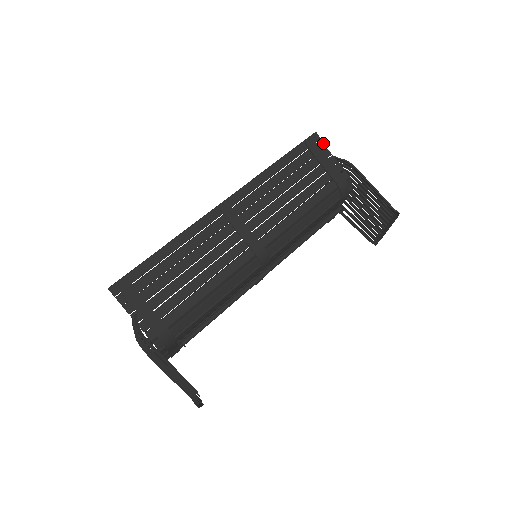
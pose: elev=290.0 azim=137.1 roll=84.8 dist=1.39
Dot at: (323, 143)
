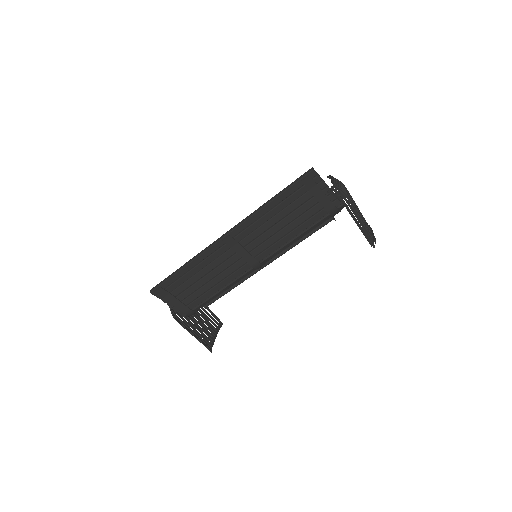
Dot at: (320, 177)
